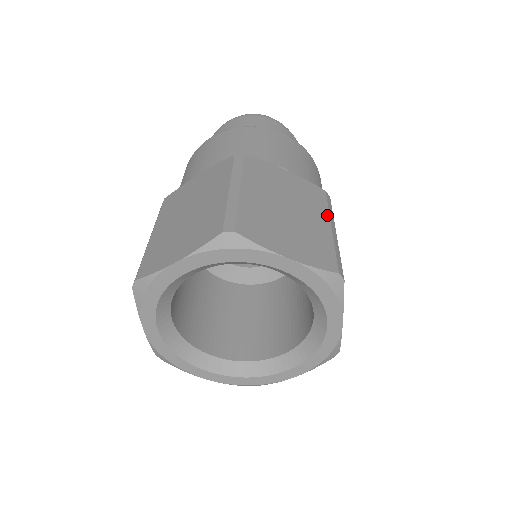
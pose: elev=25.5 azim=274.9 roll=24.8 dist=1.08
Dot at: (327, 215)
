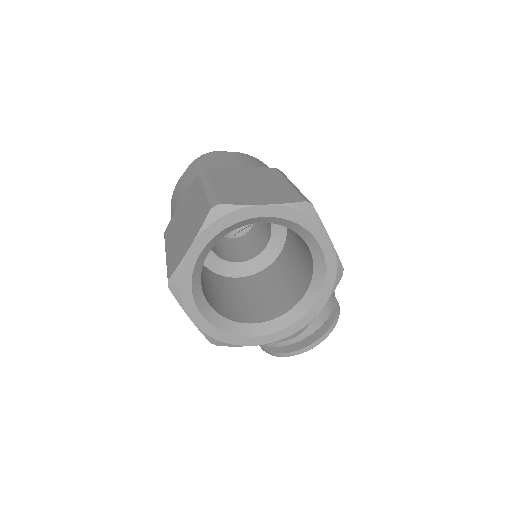
Dot at: (283, 178)
